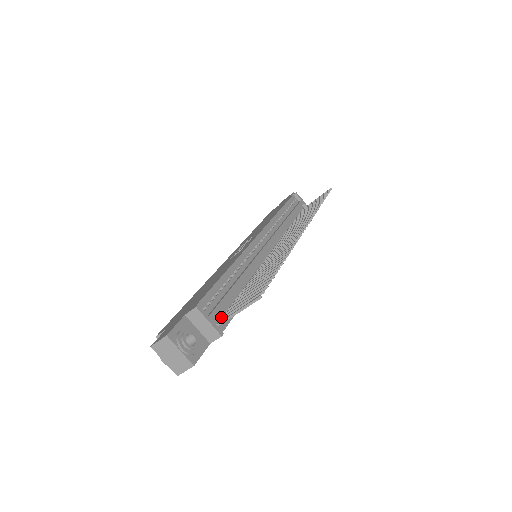
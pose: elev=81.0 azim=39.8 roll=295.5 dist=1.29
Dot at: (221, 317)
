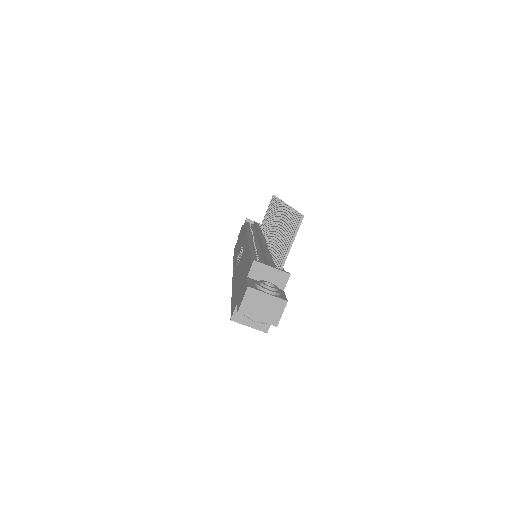
Dot at: occluded
